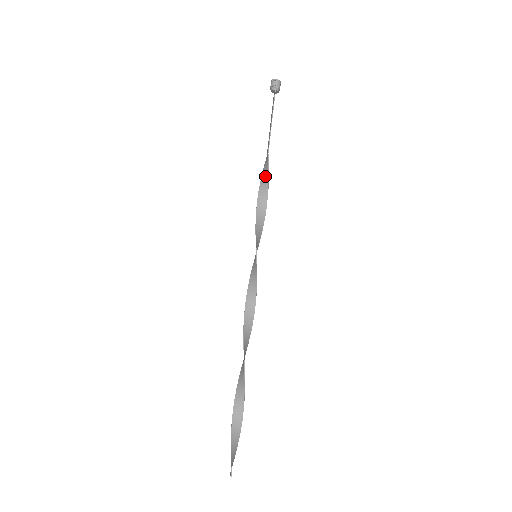
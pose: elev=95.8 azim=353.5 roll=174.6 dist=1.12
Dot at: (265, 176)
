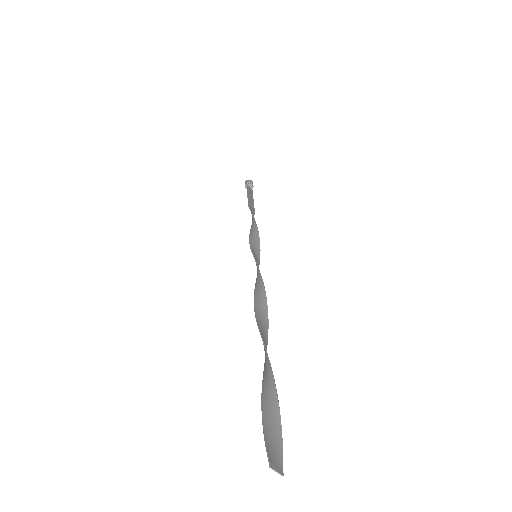
Dot at: (252, 217)
